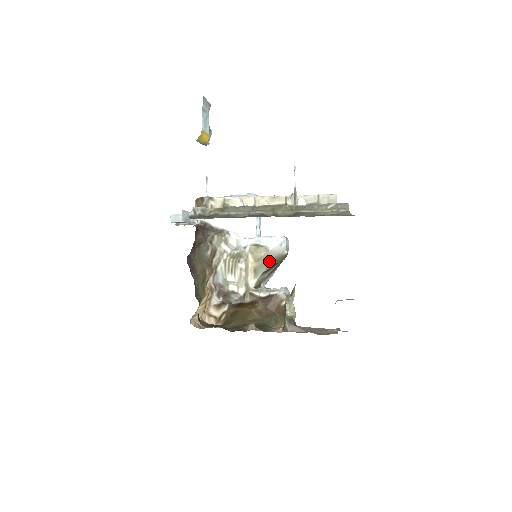
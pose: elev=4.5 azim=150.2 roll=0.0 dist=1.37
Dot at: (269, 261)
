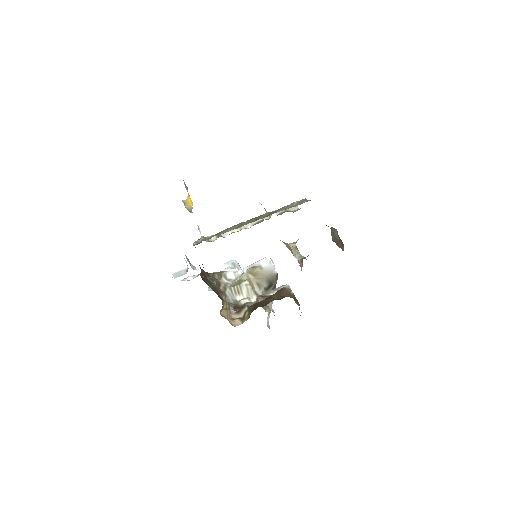
Dot at: (266, 278)
